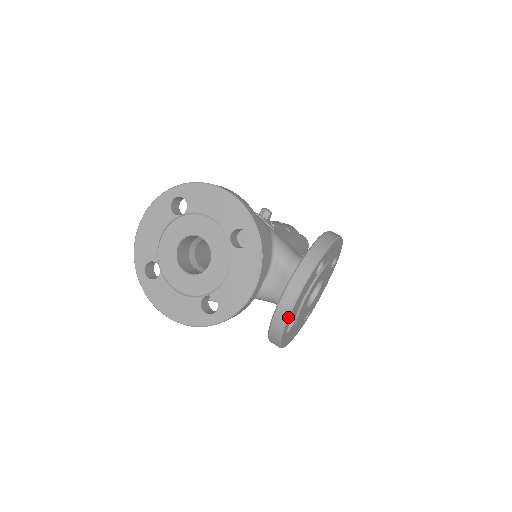
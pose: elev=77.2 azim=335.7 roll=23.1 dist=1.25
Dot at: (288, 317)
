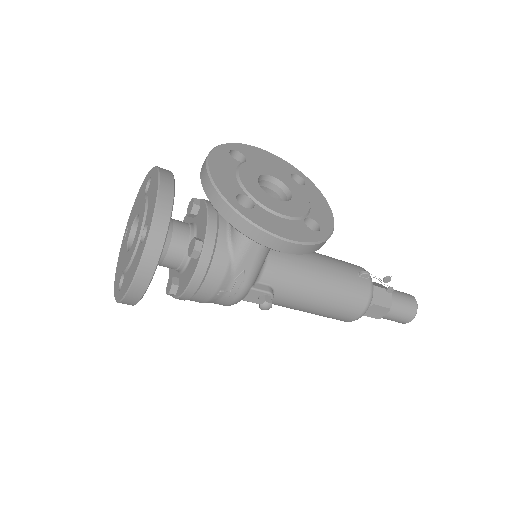
Dot at: (211, 178)
